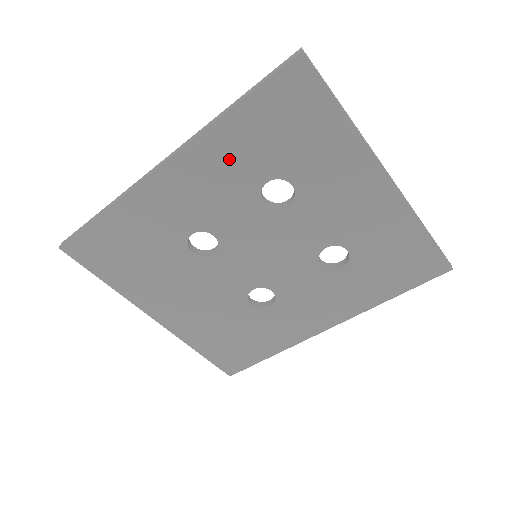
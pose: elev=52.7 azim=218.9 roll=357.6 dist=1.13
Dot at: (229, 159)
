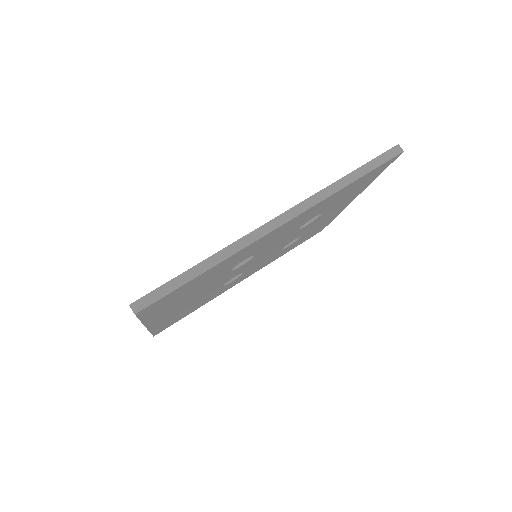
Dot at: (316, 210)
